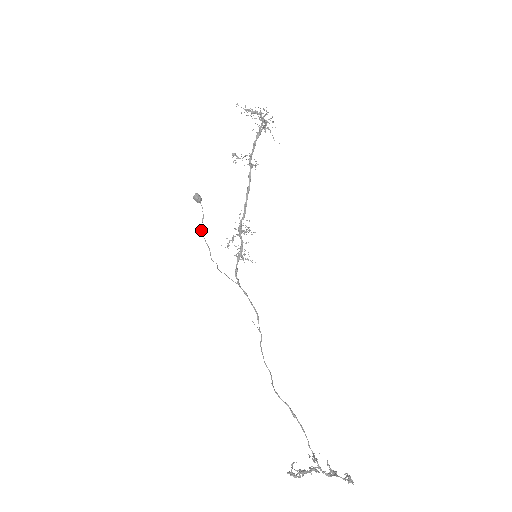
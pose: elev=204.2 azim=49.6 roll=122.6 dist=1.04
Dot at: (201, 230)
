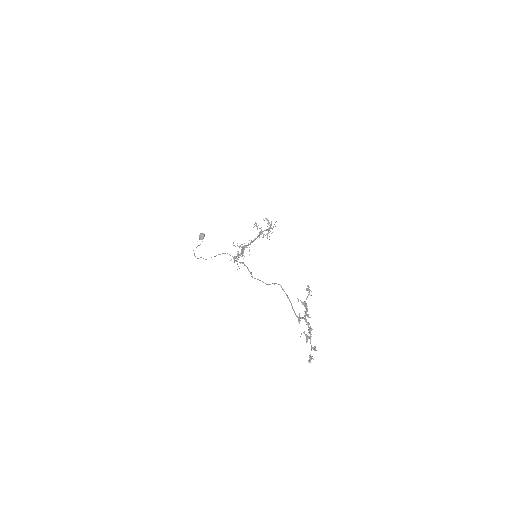
Dot at: occluded
